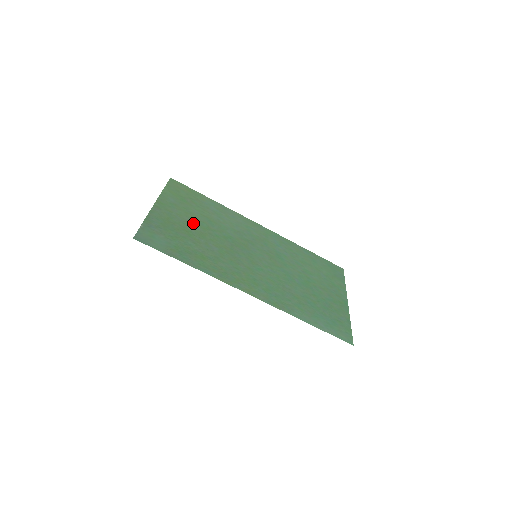
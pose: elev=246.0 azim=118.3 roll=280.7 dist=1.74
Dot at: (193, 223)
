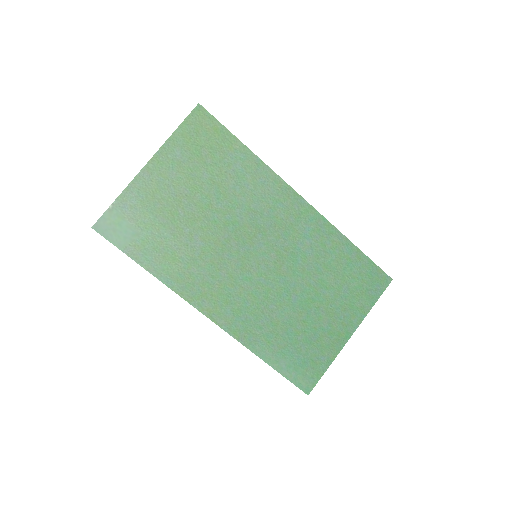
Dot at: (189, 198)
